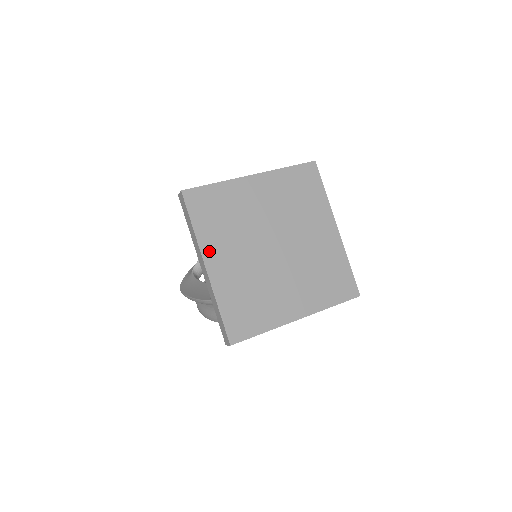
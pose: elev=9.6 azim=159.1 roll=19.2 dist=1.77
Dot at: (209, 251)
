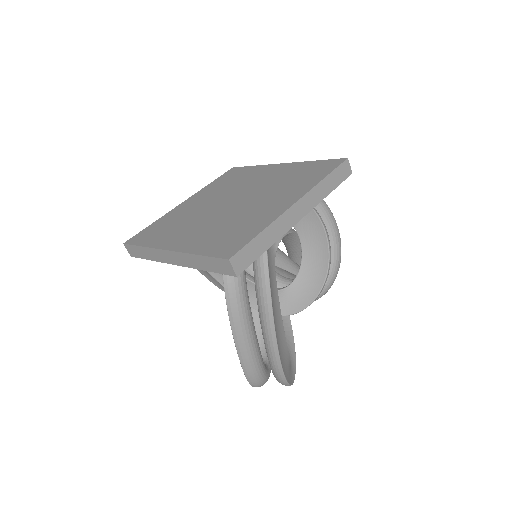
Dot at: (166, 244)
